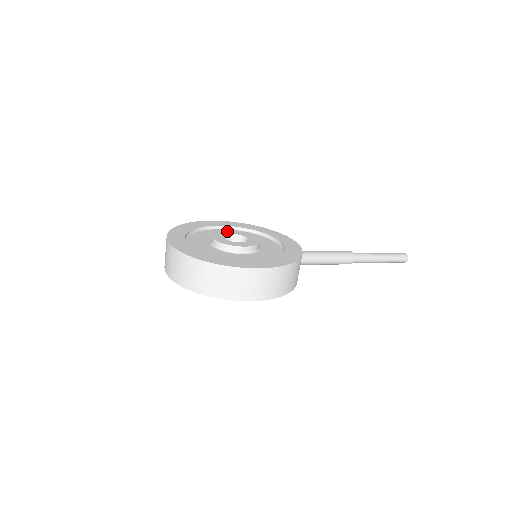
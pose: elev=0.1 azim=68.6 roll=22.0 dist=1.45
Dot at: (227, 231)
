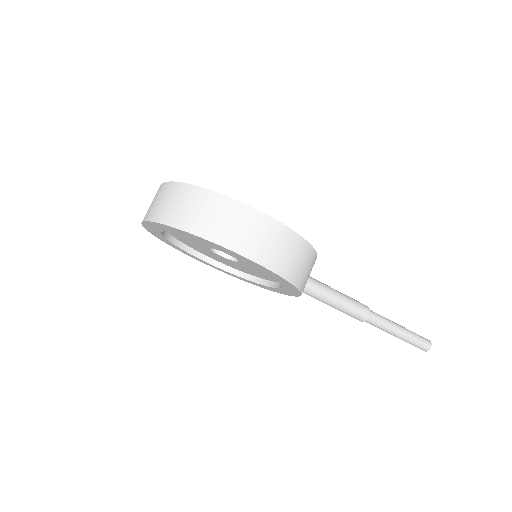
Dot at: occluded
